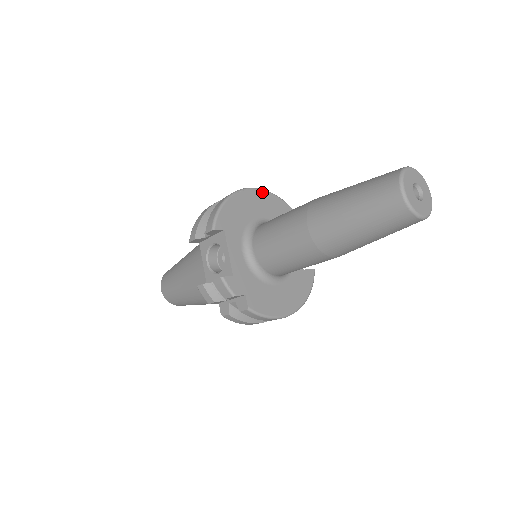
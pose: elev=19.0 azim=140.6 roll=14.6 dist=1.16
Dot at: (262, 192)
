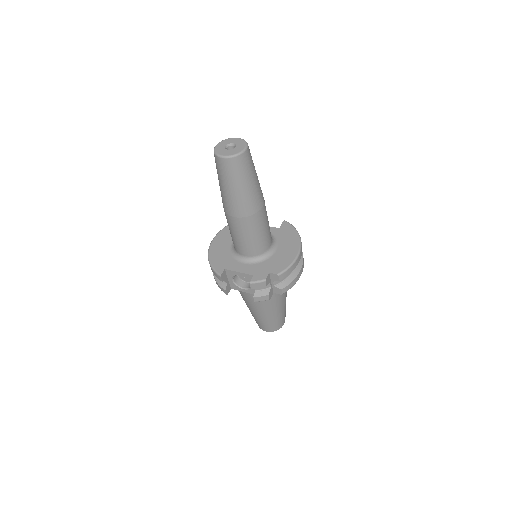
Dot at: (218, 235)
